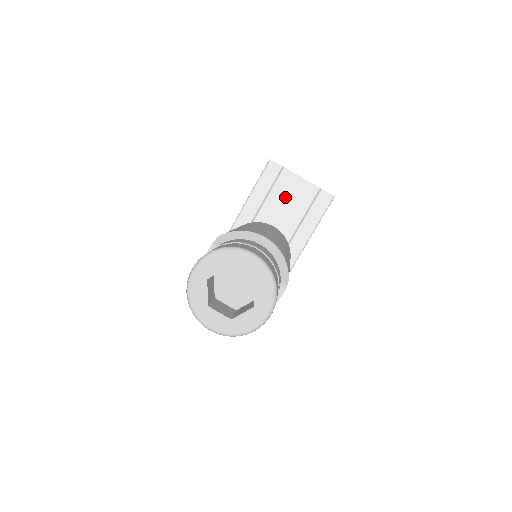
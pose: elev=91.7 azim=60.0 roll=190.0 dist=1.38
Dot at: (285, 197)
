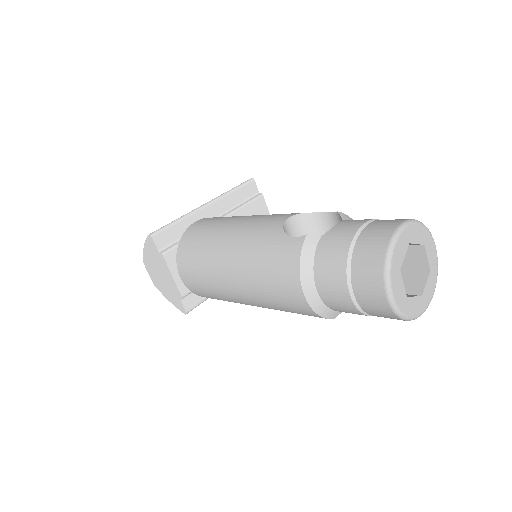
Dot at: occluded
